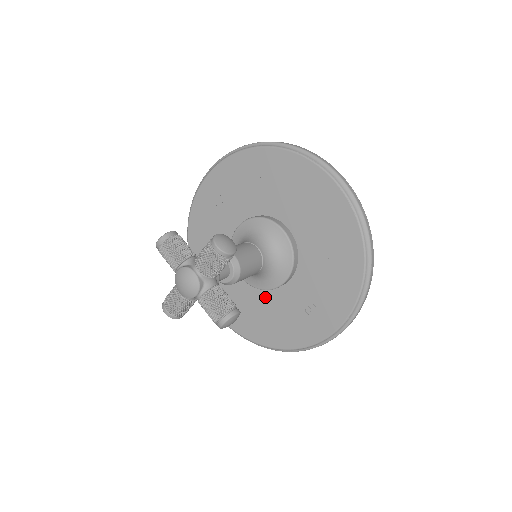
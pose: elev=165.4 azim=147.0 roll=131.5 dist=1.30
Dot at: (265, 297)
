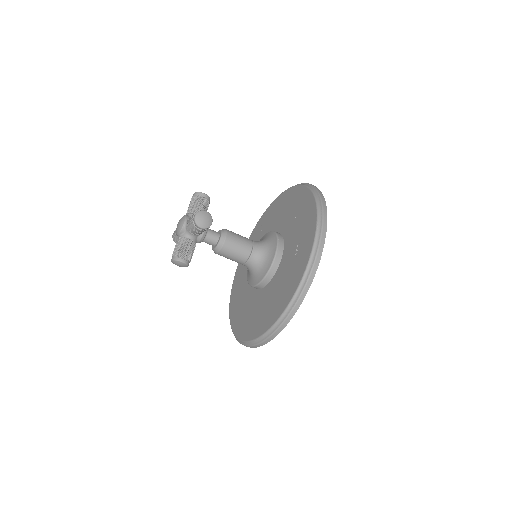
Dot at: (273, 284)
